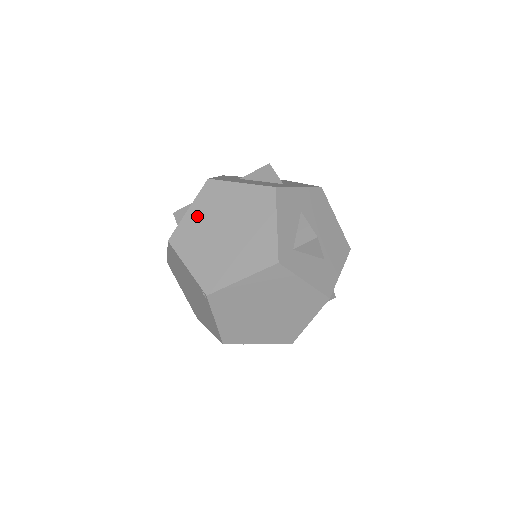
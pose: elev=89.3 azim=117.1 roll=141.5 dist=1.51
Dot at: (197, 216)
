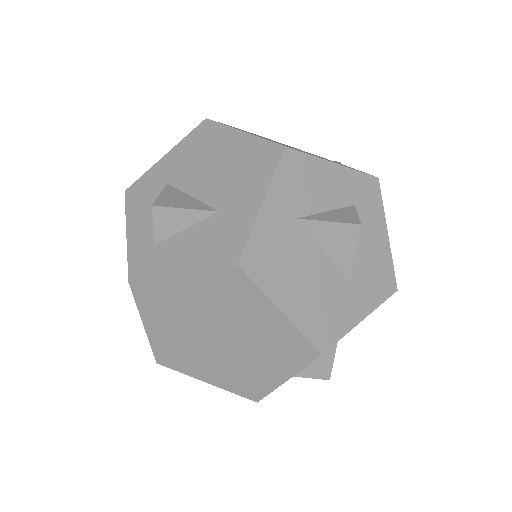
Dot at: occluded
